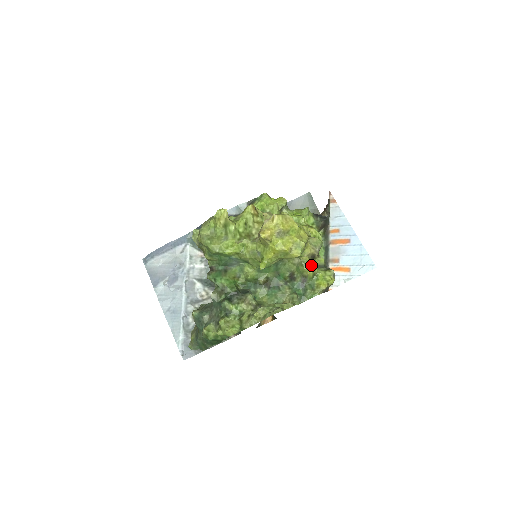
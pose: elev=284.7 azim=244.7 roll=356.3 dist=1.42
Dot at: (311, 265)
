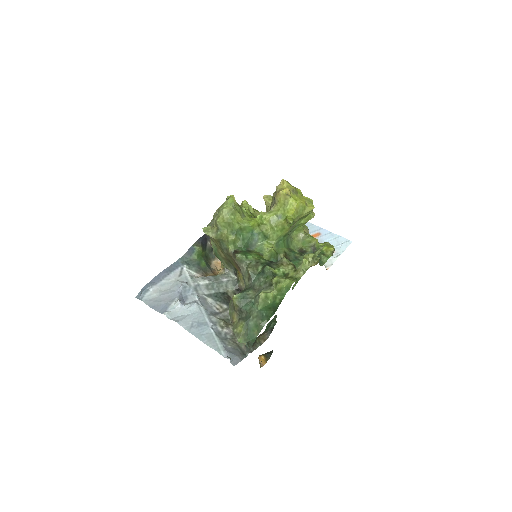
Dot at: (313, 237)
